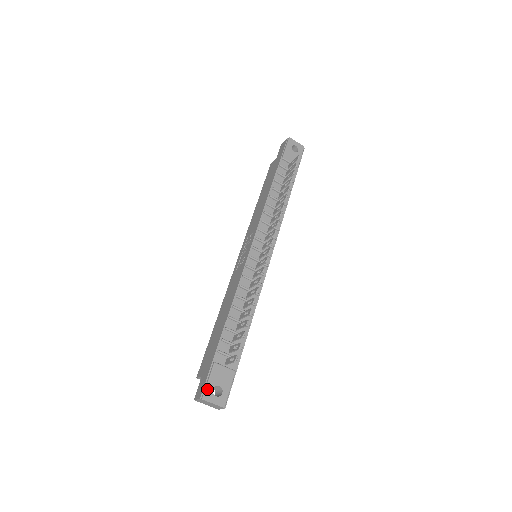
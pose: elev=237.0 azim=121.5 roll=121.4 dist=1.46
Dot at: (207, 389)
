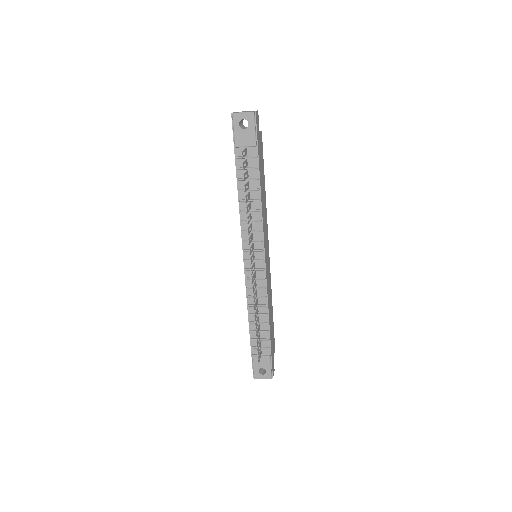
Dot at: (254, 372)
